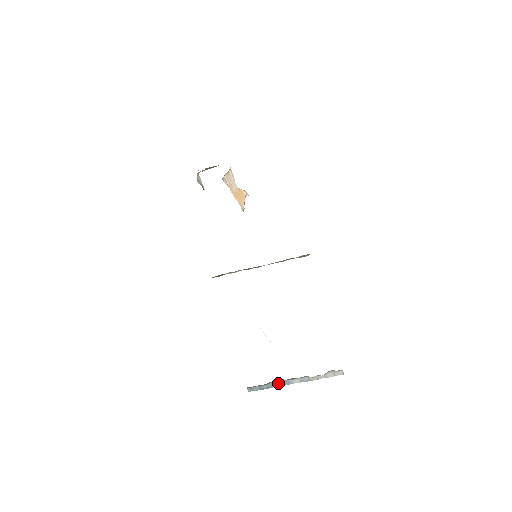
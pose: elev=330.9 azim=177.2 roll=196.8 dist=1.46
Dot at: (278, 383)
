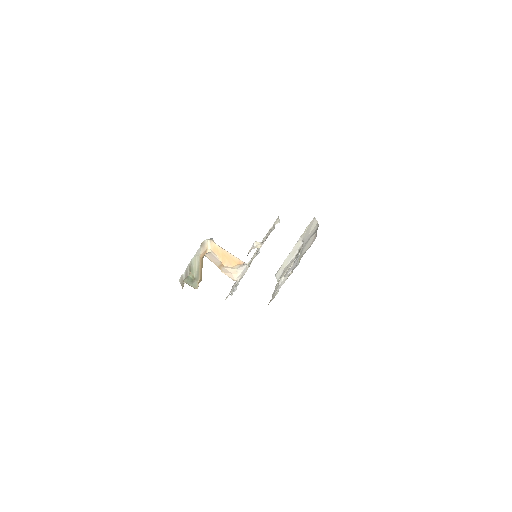
Dot at: occluded
